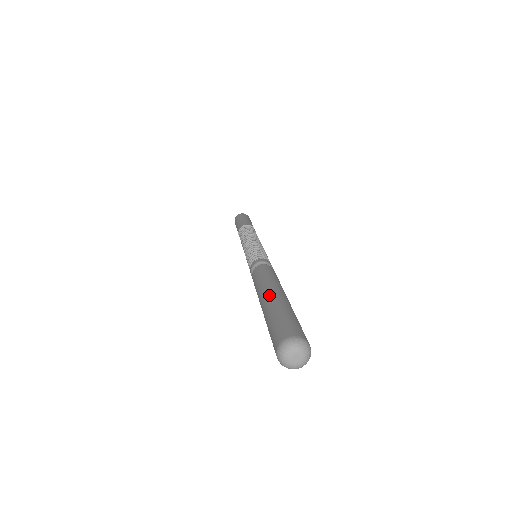
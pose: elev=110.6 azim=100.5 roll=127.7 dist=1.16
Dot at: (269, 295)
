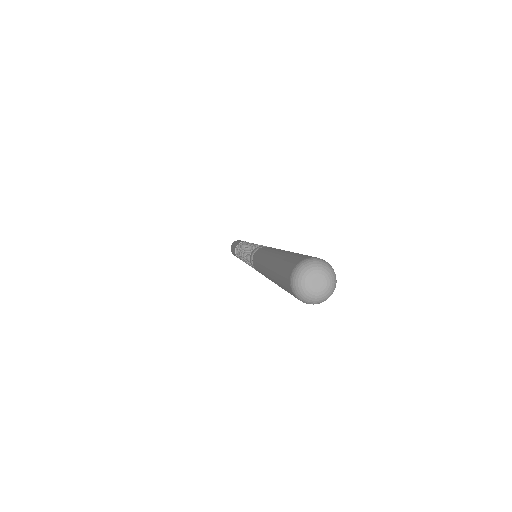
Dot at: (267, 263)
